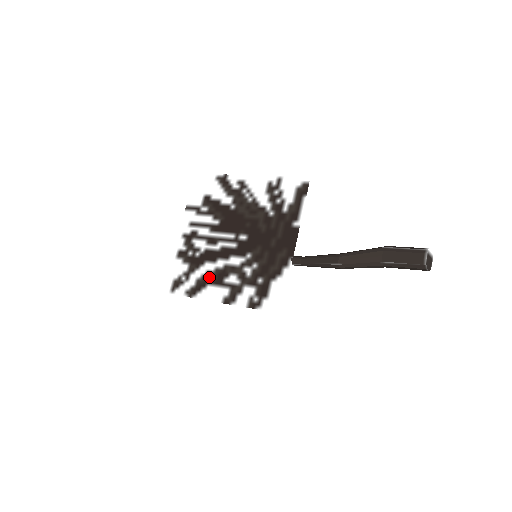
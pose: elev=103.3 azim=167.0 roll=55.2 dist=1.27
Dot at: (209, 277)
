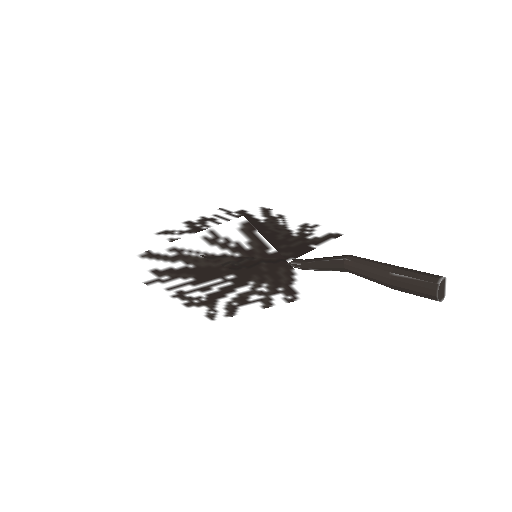
Dot at: occluded
